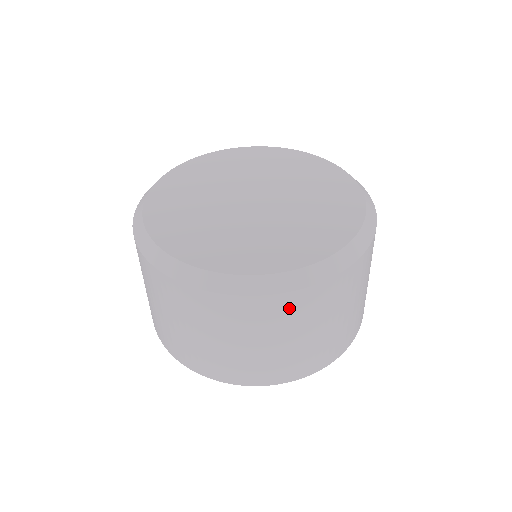
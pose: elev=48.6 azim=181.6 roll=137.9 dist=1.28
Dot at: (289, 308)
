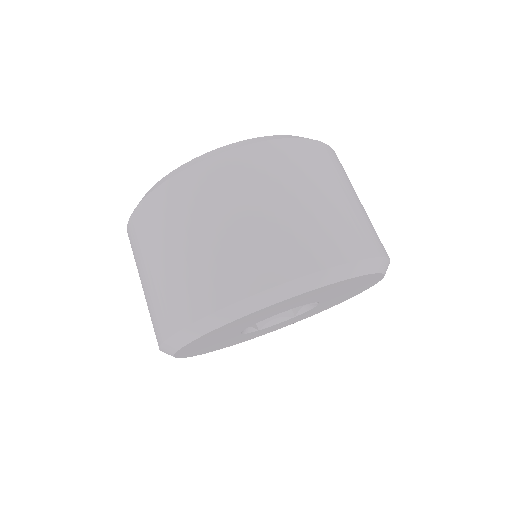
Dot at: (300, 156)
